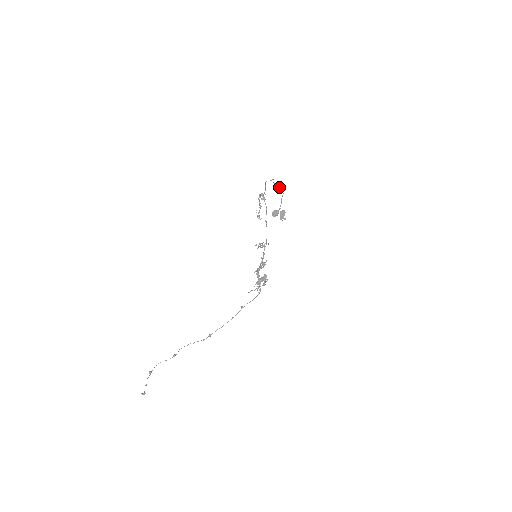
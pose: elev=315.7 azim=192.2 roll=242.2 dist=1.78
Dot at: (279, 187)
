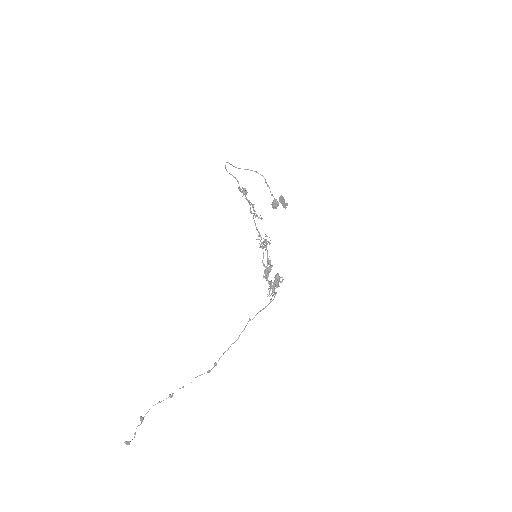
Dot at: occluded
